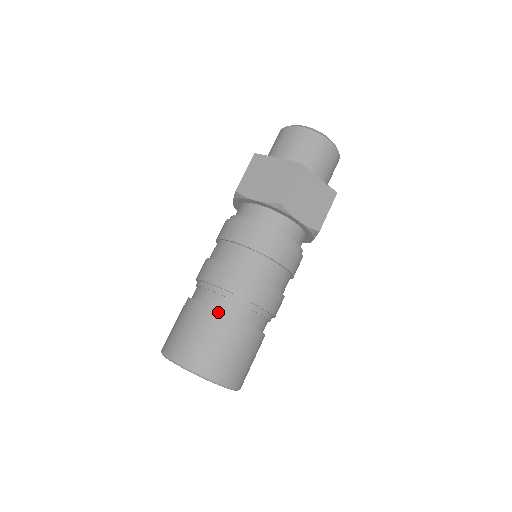
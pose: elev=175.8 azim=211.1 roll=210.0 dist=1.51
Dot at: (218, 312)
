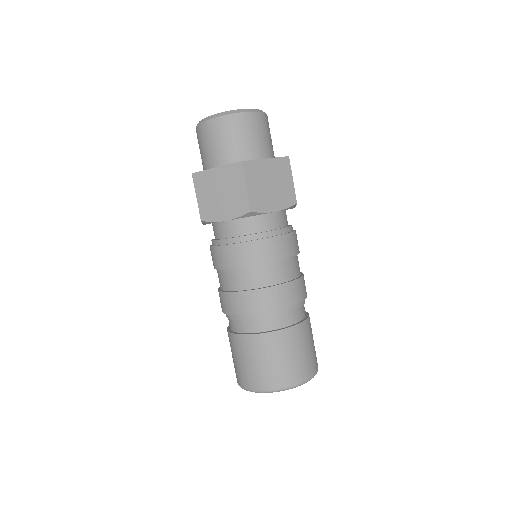
Dot at: (229, 334)
